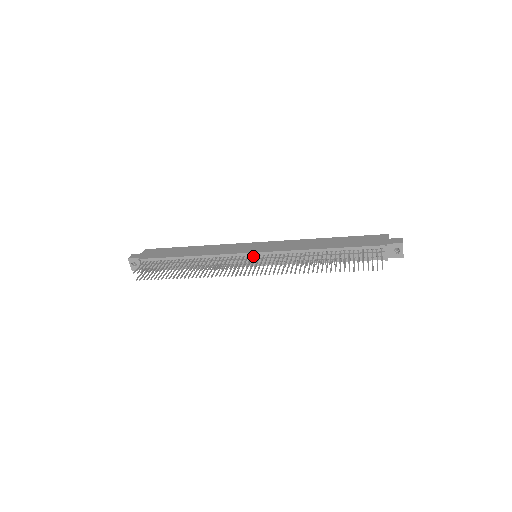
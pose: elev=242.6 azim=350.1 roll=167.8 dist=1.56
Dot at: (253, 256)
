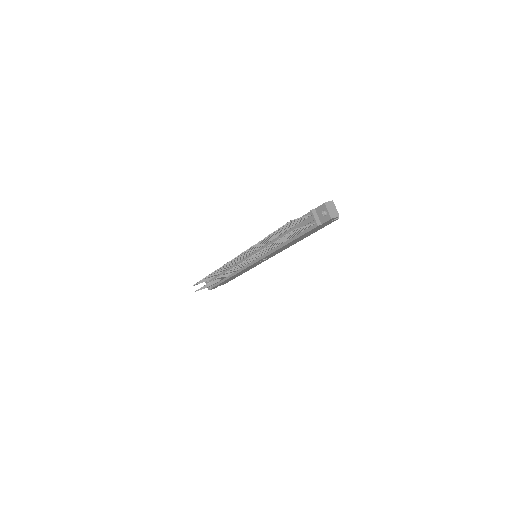
Dot at: (249, 255)
